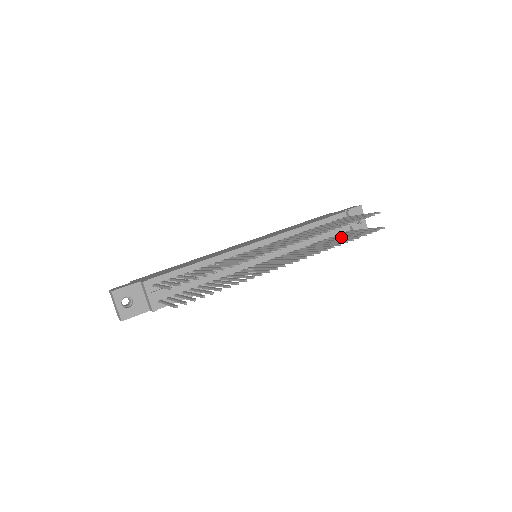
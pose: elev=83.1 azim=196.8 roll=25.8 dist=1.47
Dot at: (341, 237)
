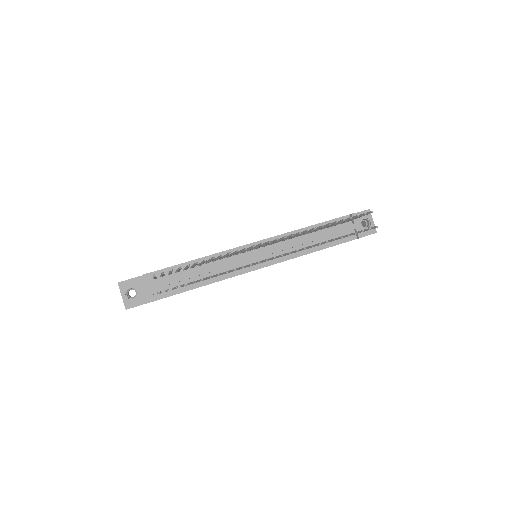
Dot at: occluded
